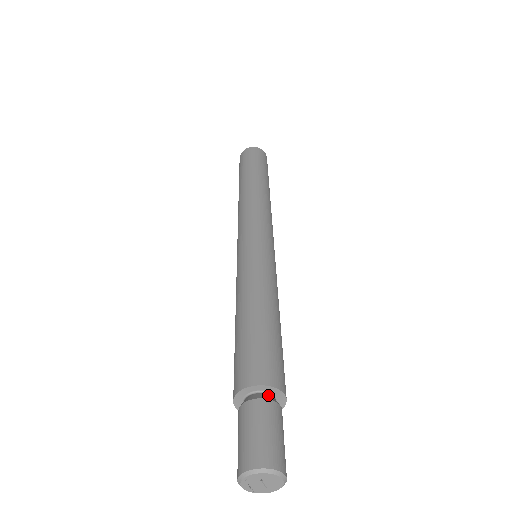
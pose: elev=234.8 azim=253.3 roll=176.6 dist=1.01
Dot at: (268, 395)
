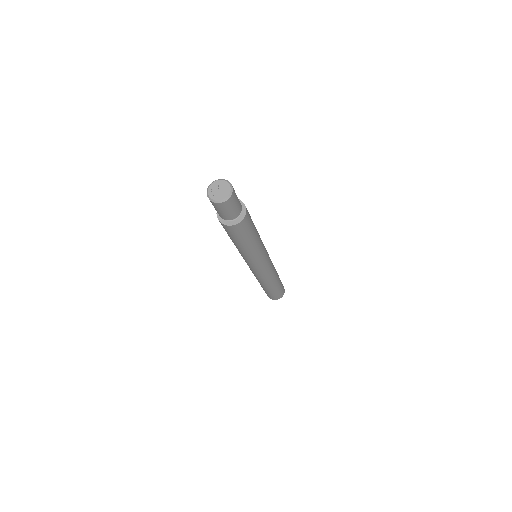
Dot at: occluded
